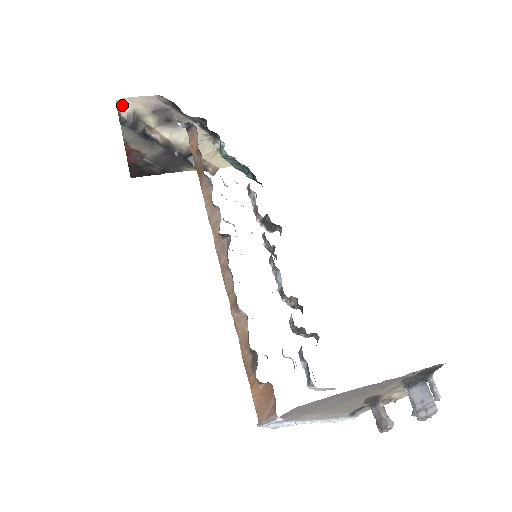
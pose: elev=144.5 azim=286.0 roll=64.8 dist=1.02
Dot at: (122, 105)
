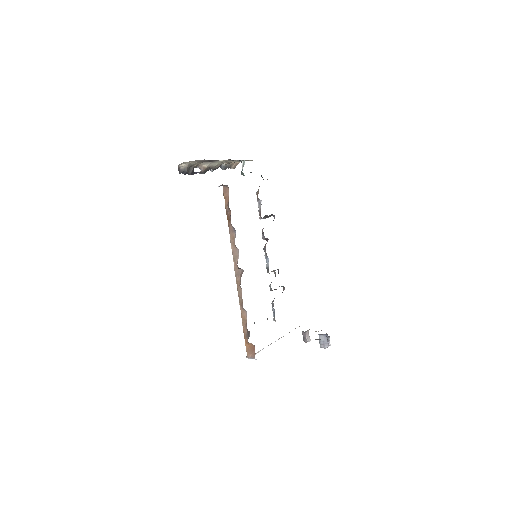
Dot at: (181, 164)
